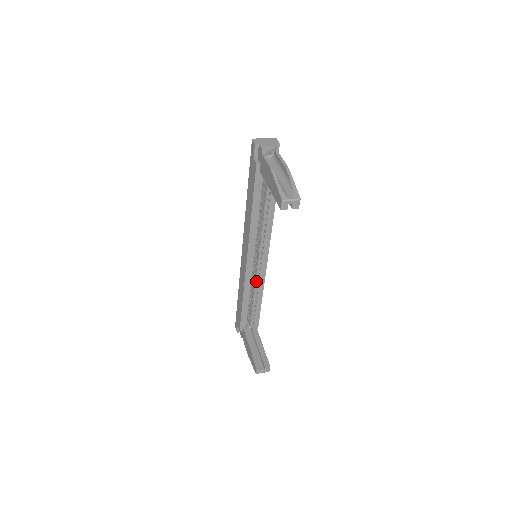
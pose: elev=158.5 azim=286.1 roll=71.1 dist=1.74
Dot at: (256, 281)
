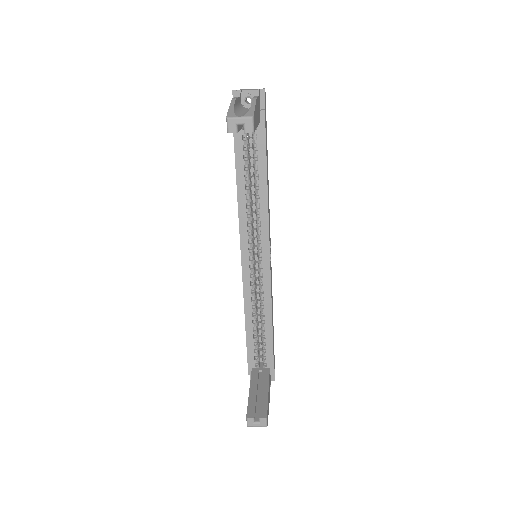
Dot at: (260, 295)
